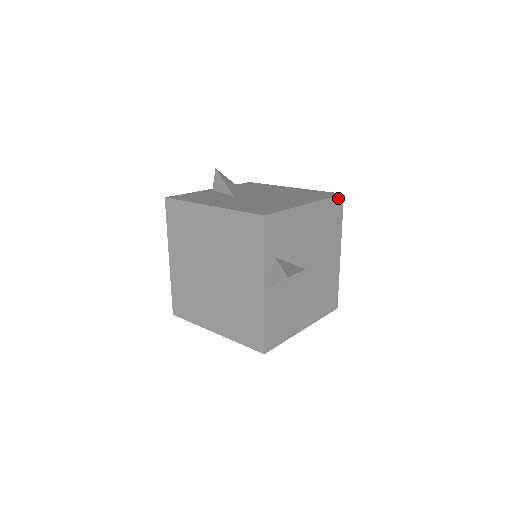
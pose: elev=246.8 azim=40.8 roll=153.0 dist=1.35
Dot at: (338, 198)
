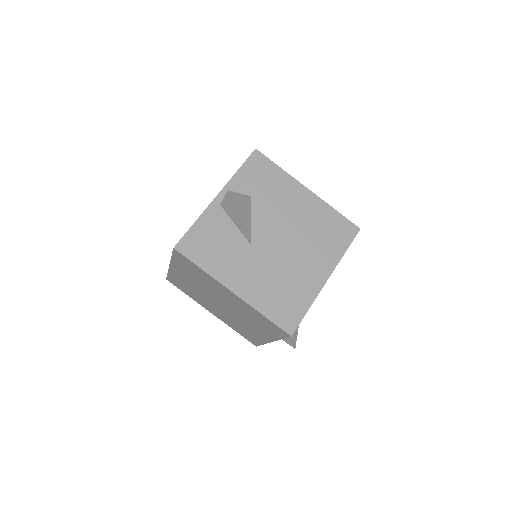
Dot at: occluded
